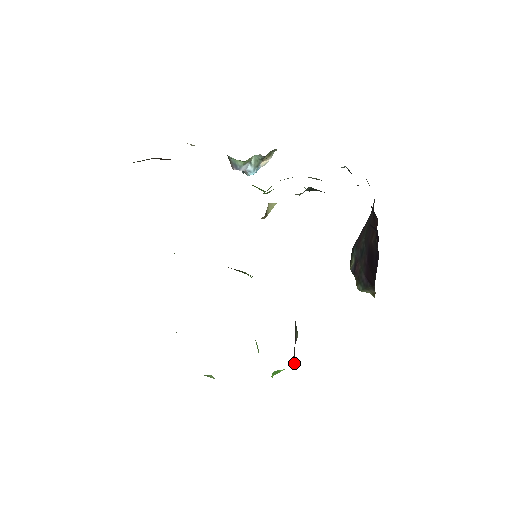
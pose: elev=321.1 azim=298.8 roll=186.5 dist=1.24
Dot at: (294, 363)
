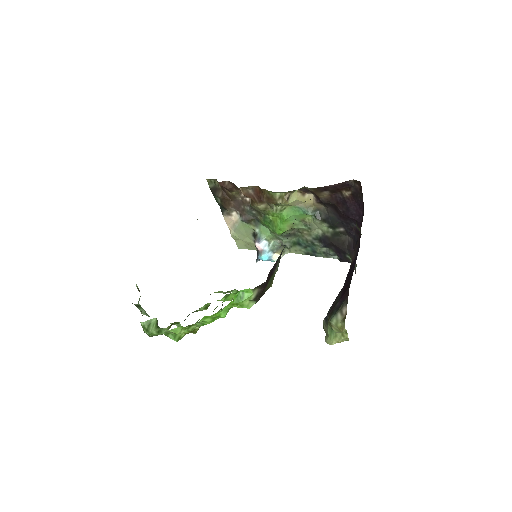
Dot at: (266, 280)
